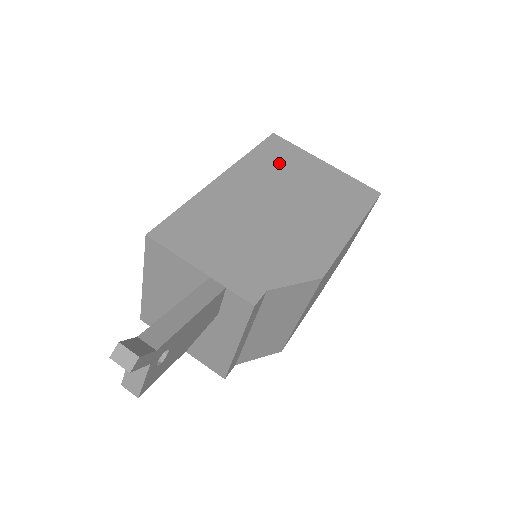
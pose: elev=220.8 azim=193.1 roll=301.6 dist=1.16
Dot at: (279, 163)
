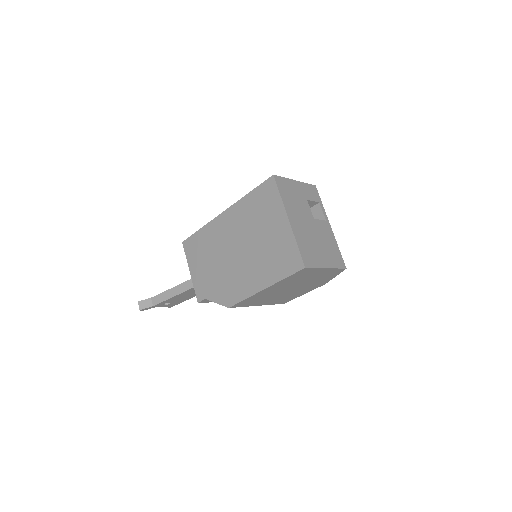
Dot at: (258, 211)
